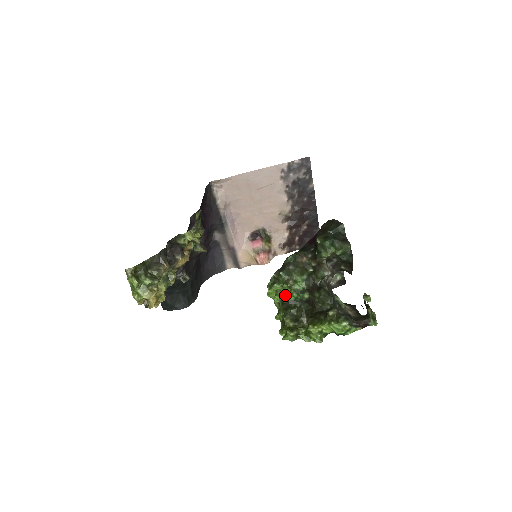
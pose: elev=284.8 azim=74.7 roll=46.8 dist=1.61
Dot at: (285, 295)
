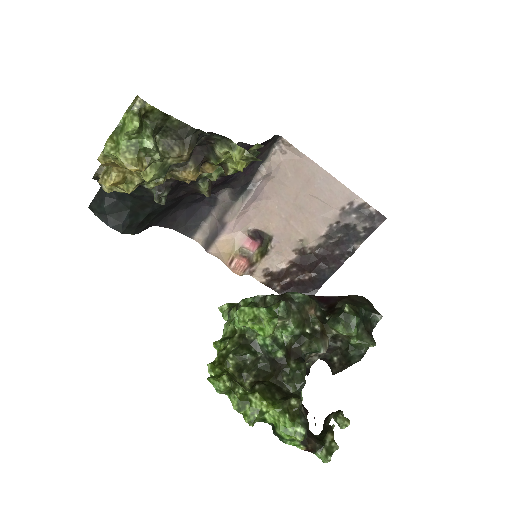
Dot at: (261, 331)
